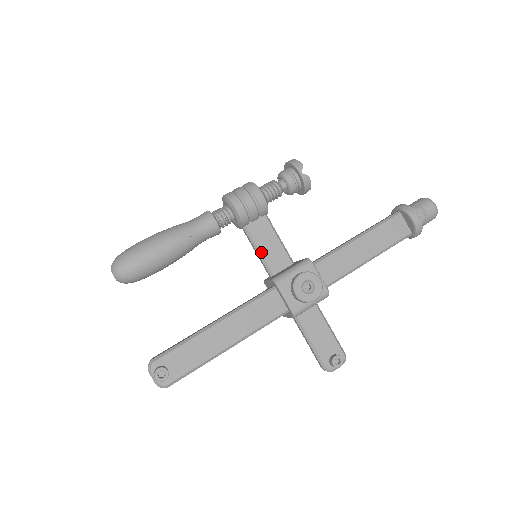
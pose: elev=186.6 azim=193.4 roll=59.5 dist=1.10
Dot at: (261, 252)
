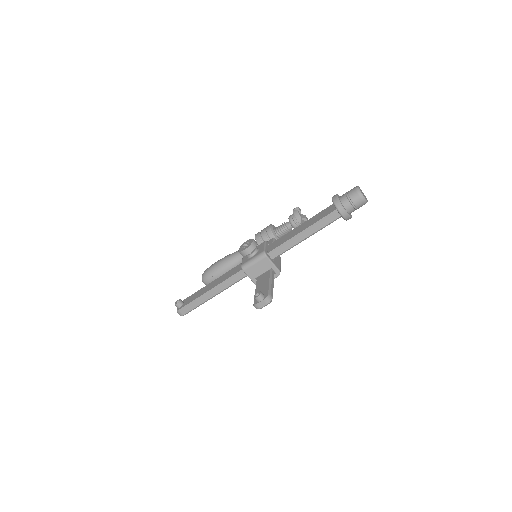
Dot at: occluded
